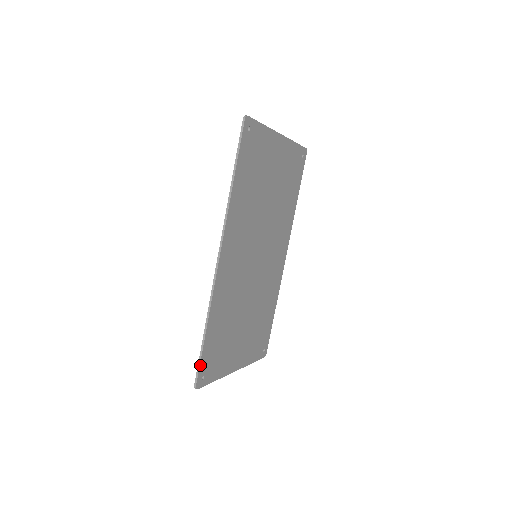
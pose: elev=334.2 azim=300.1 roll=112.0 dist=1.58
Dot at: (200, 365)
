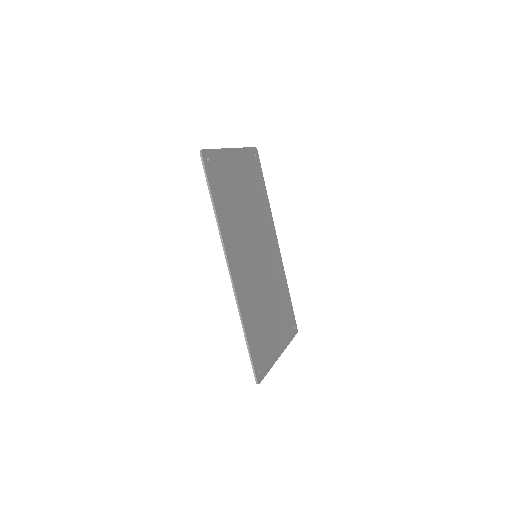
Dot at: (253, 364)
